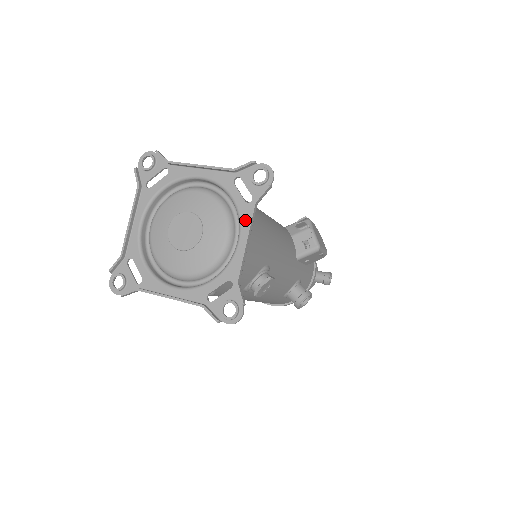
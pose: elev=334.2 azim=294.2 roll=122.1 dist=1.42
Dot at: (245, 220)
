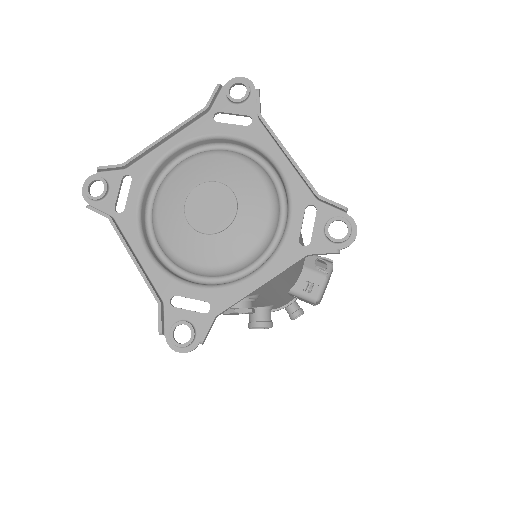
Dot at: (281, 259)
